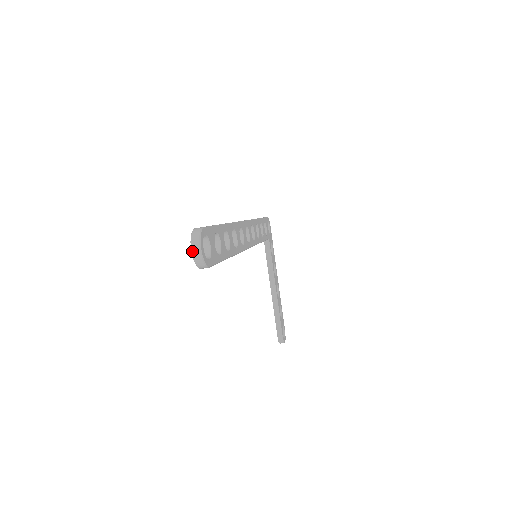
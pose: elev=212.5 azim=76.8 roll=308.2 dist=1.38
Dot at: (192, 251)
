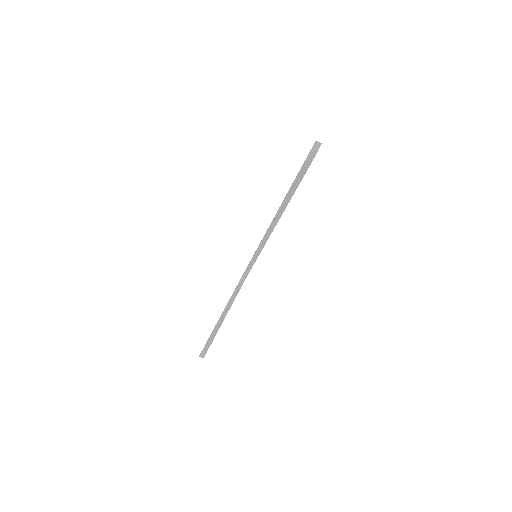
Dot at: (315, 144)
